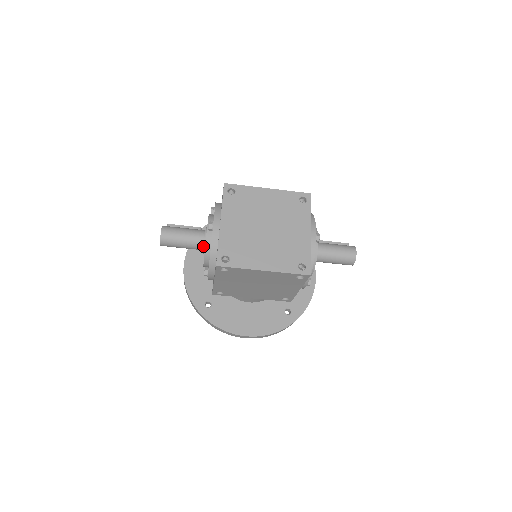
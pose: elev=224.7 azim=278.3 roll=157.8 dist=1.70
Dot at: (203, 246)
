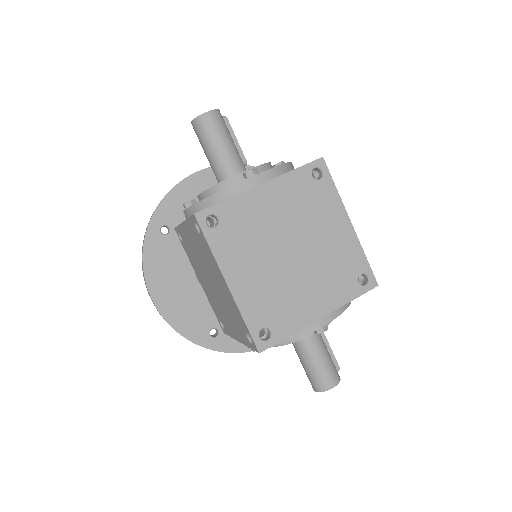
Dot at: (223, 180)
